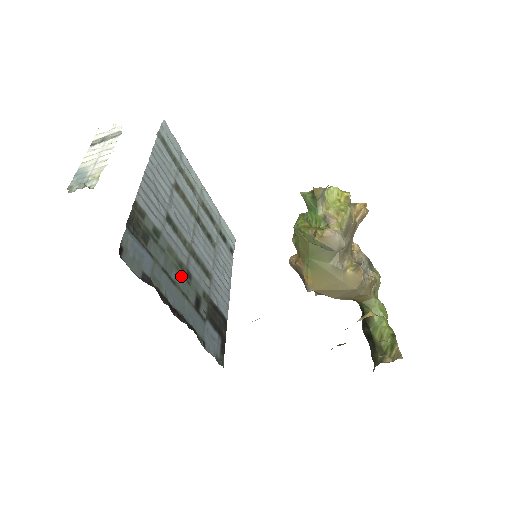
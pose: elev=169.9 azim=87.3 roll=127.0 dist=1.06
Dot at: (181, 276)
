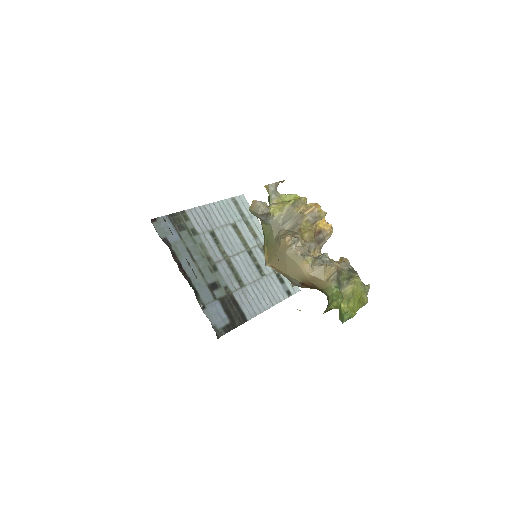
Dot at: (205, 263)
